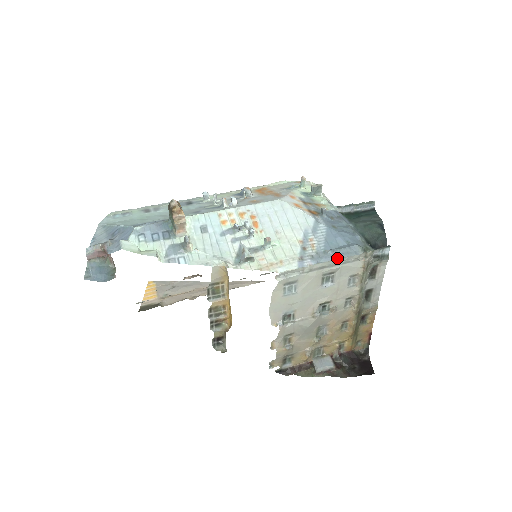
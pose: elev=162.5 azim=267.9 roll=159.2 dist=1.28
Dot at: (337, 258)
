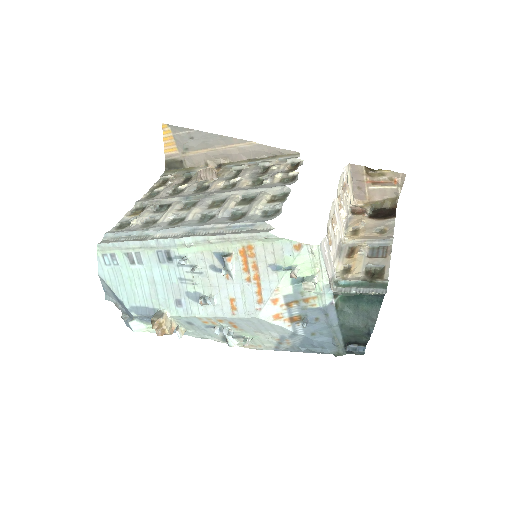
Dot at: occluded
